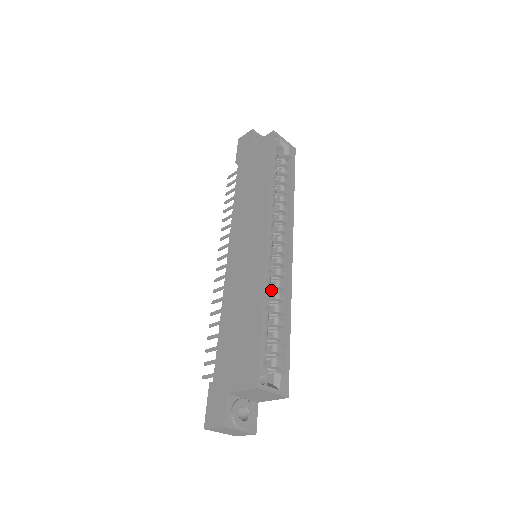
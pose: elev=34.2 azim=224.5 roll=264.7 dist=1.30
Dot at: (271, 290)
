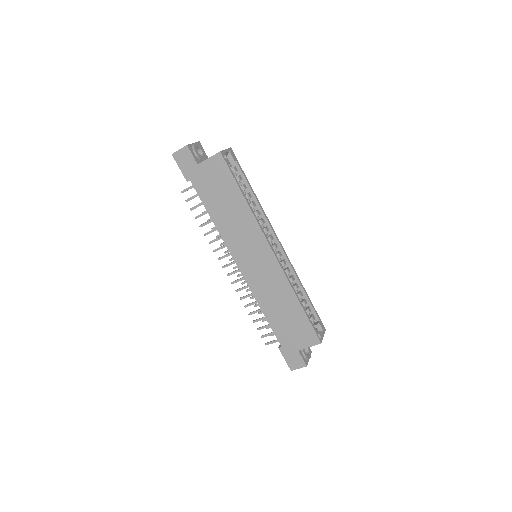
Dot at: occluded
